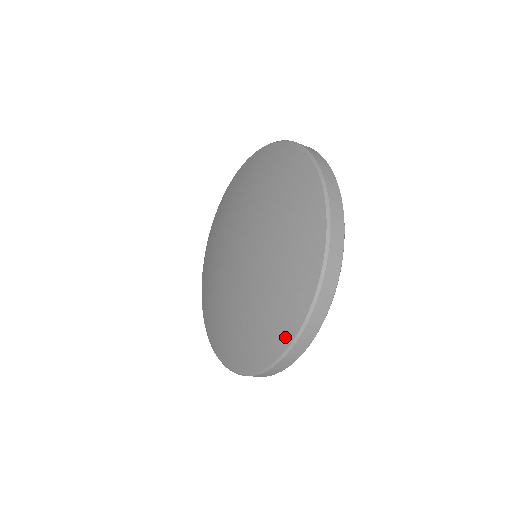
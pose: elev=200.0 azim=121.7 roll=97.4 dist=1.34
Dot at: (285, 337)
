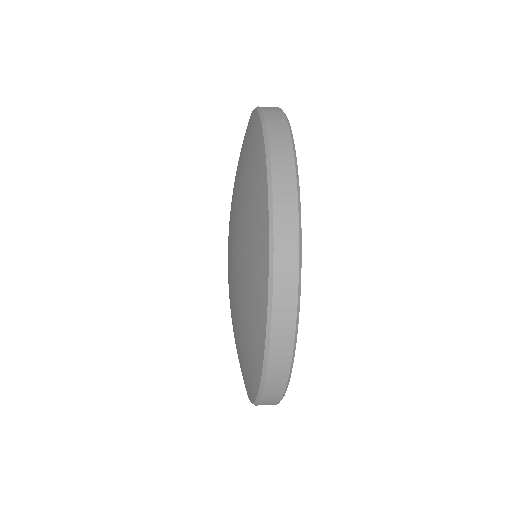
Dot at: (249, 393)
